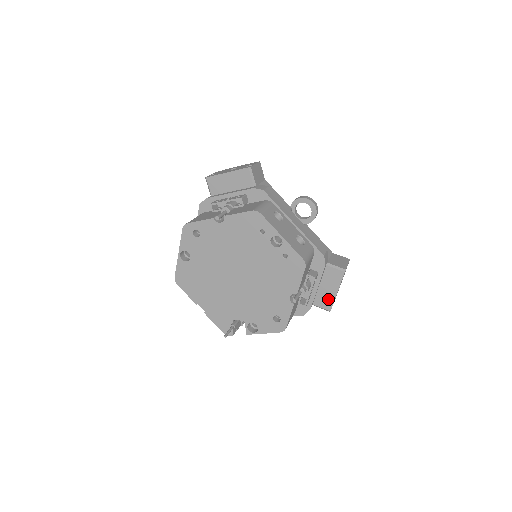
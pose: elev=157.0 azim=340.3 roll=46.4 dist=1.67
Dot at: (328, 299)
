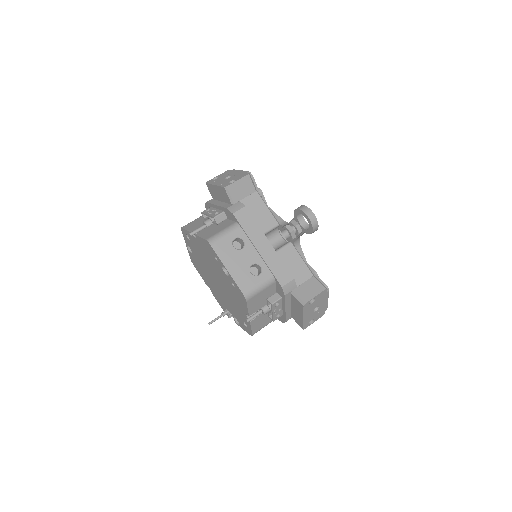
Dot at: (299, 319)
